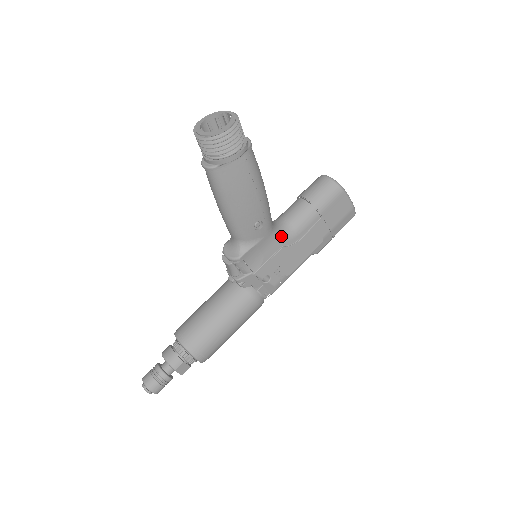
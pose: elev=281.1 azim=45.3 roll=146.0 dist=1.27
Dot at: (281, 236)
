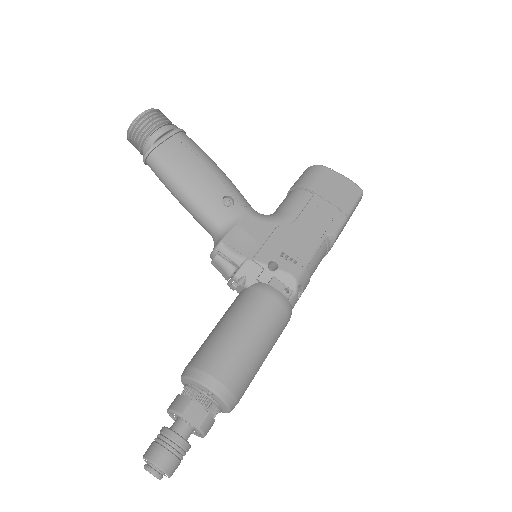
Dot at: (270, 218)
